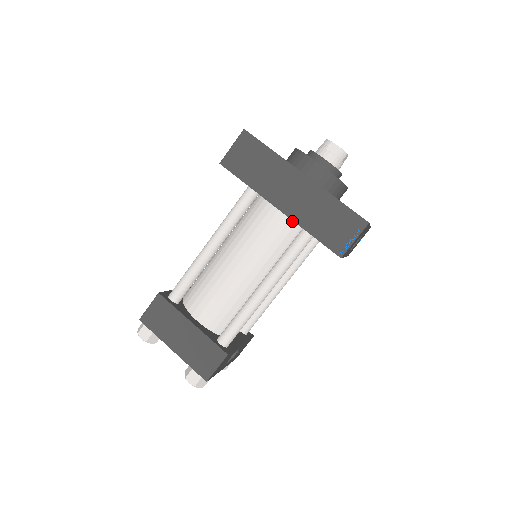
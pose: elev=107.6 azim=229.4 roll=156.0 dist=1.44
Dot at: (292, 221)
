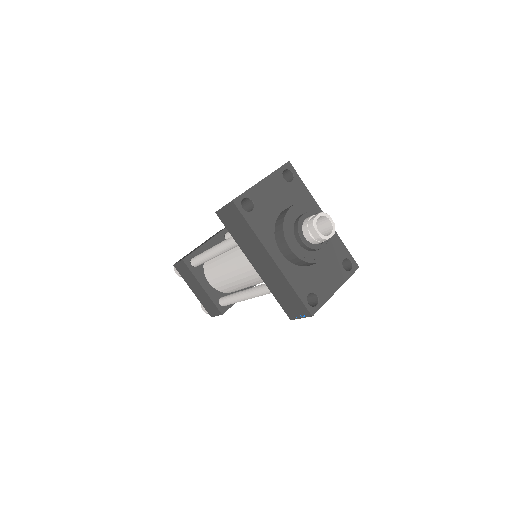
Dot at: occluded
